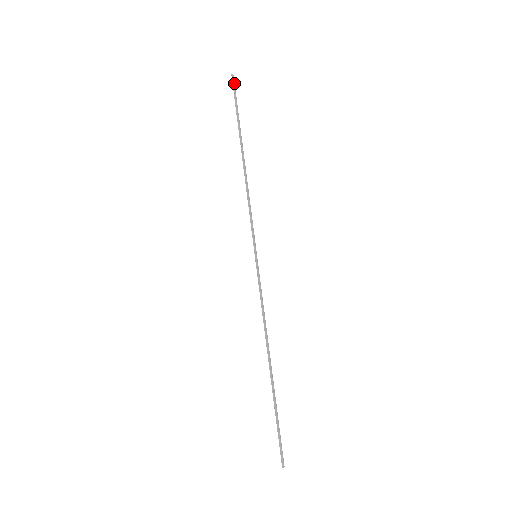
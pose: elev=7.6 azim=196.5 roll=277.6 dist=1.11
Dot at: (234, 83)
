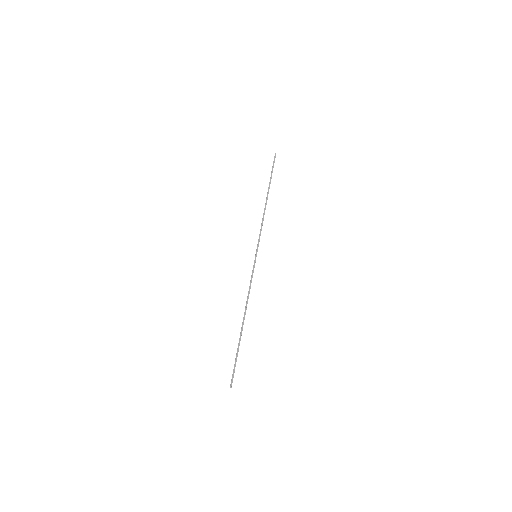
Dot at: occluded
